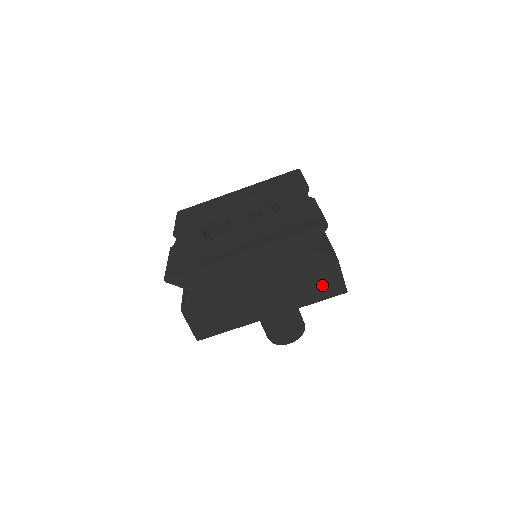
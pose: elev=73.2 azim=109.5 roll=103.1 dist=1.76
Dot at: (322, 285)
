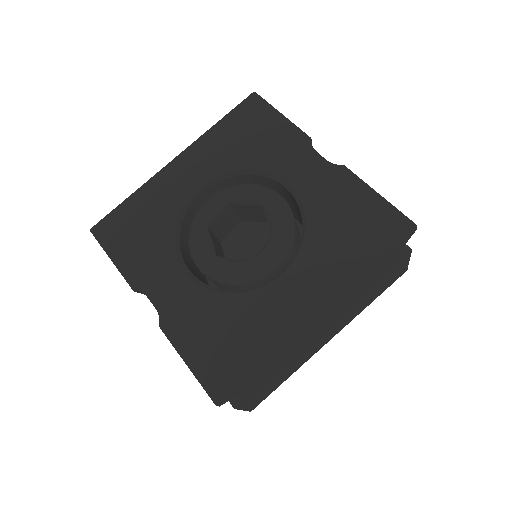
Dot at: (388, 281)
